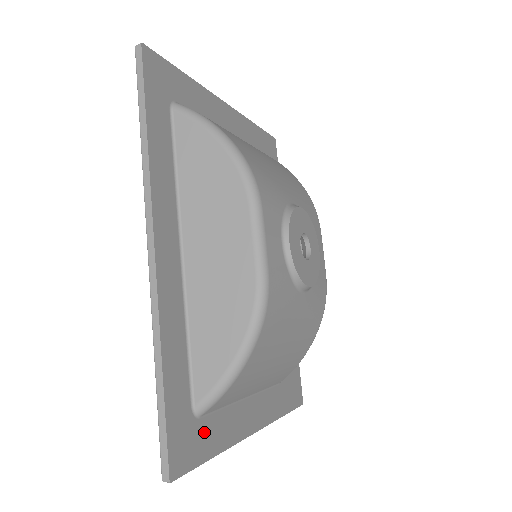
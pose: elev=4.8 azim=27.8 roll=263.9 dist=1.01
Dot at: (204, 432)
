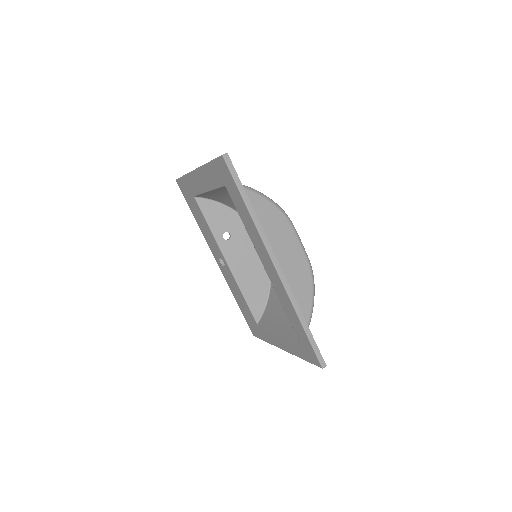
Dot at: occluded
